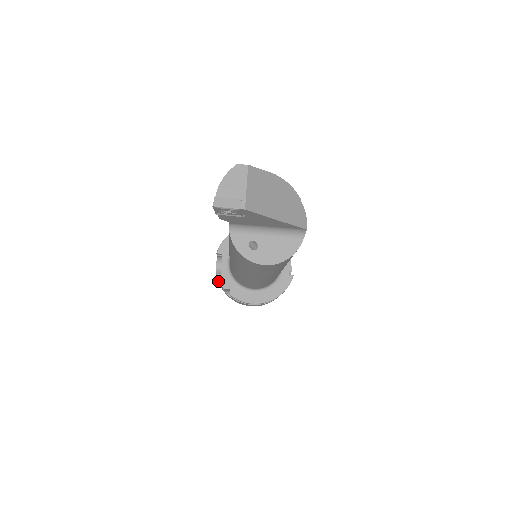
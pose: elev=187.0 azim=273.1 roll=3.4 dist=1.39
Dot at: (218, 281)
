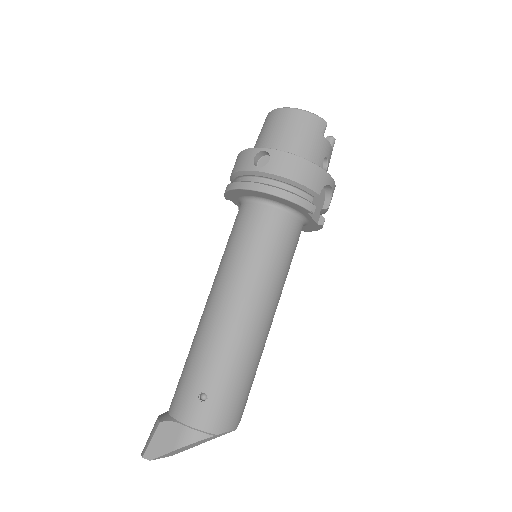
Dot at: occluded
